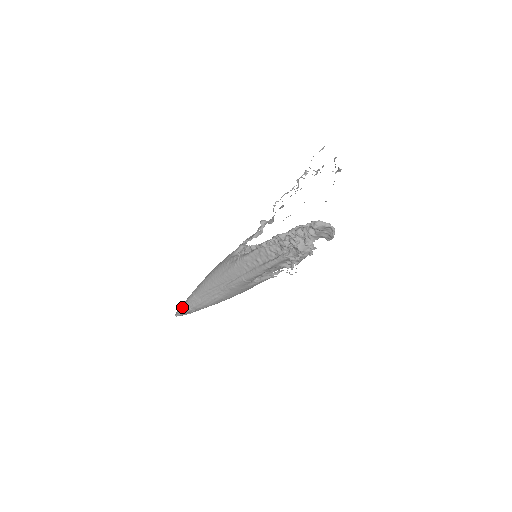
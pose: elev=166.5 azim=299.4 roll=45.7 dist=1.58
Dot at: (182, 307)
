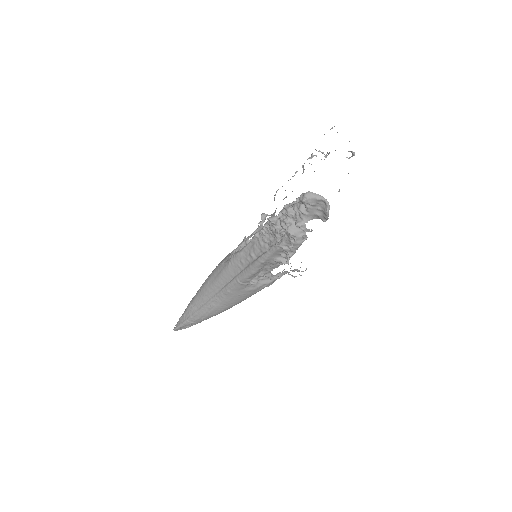
Dot at: (180, 319)
